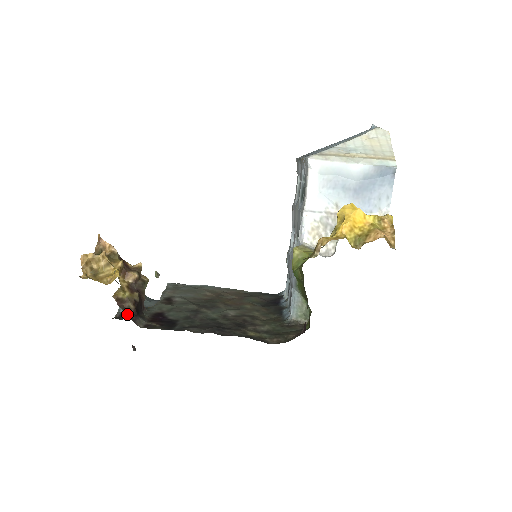
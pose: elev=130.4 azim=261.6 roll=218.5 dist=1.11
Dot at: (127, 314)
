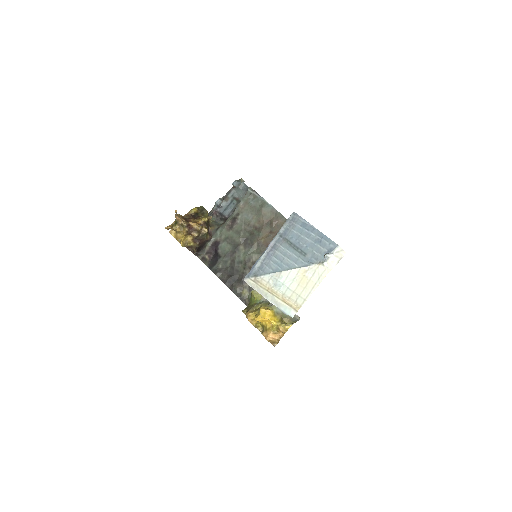
Dot at: occluded
